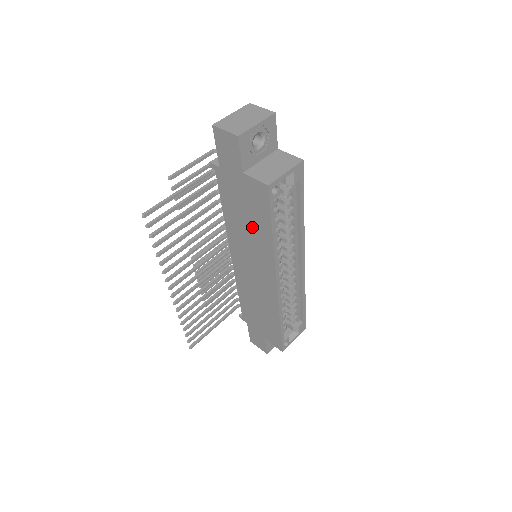
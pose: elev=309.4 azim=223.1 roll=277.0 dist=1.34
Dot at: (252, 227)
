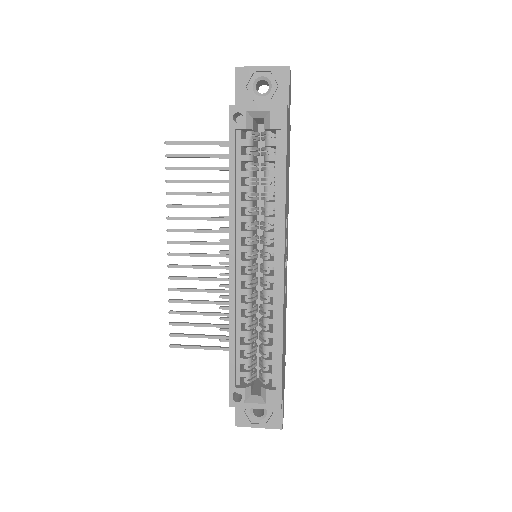
Dot at: occluded
